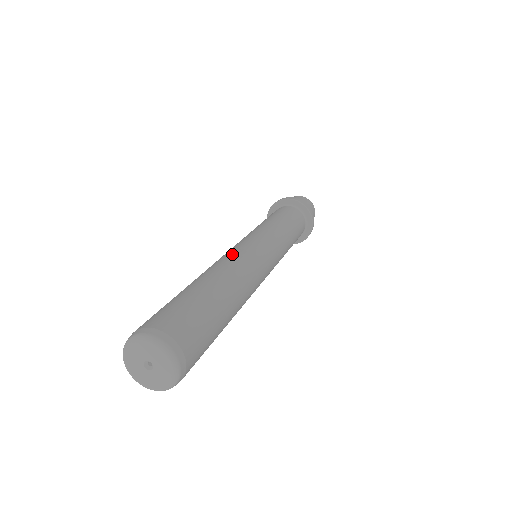
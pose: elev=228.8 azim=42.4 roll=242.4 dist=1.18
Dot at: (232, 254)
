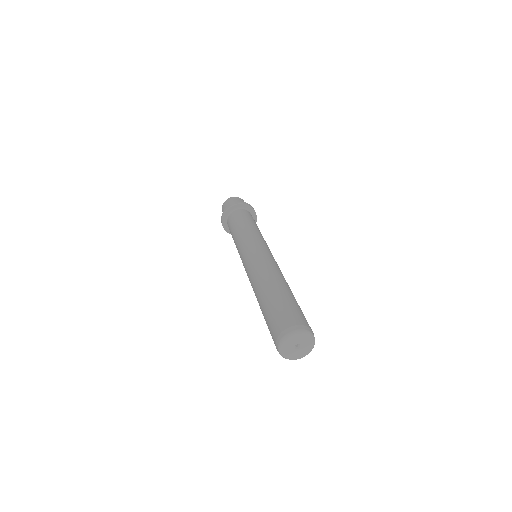
Dot at: (270, 262)
